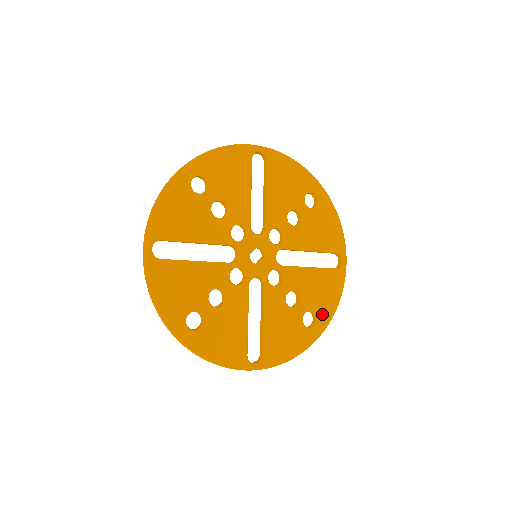
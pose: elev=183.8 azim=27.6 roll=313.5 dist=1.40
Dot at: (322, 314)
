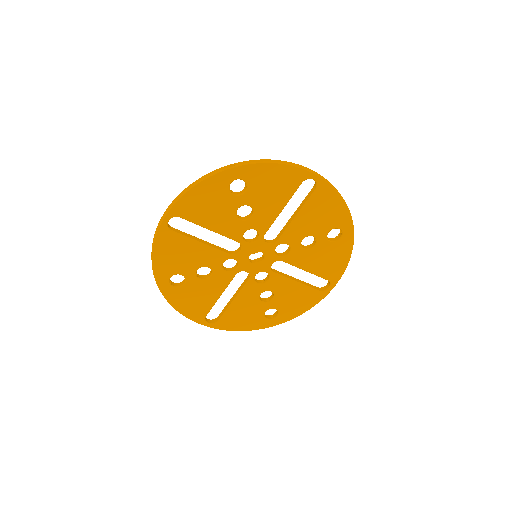
Dot at: (284, 314)
